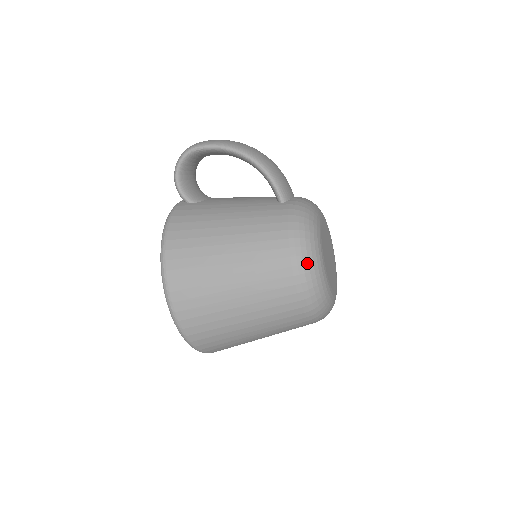
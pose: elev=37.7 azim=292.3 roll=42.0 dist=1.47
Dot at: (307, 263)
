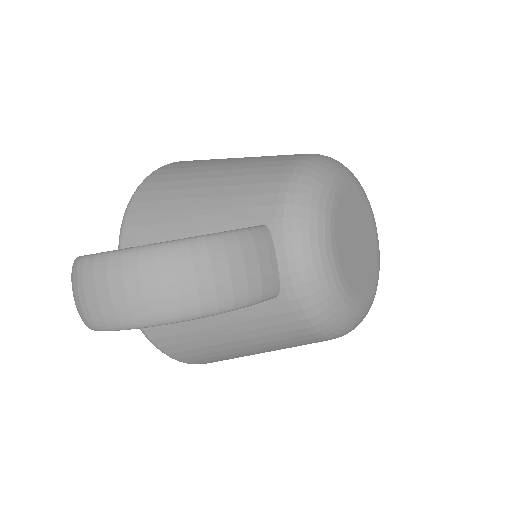
Dot at: occluded
